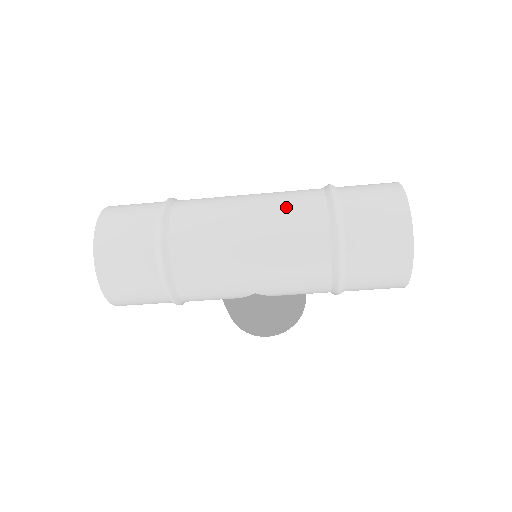
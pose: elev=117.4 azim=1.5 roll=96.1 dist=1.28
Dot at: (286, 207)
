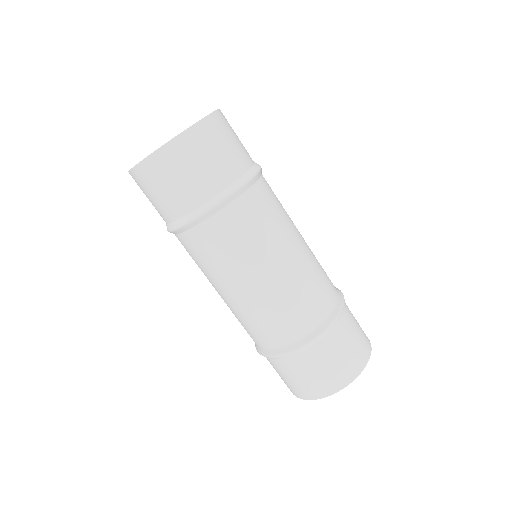
Dot at: (293, 301)
